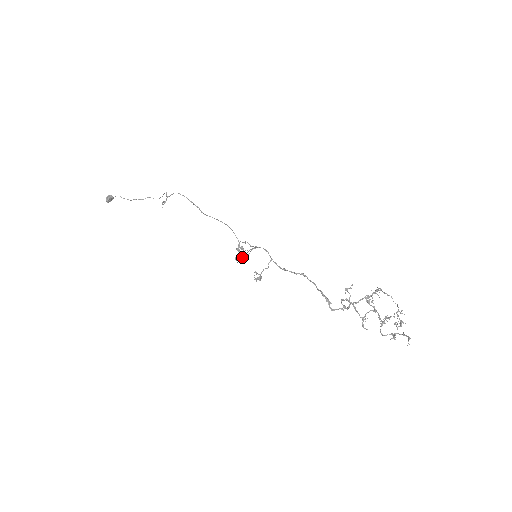
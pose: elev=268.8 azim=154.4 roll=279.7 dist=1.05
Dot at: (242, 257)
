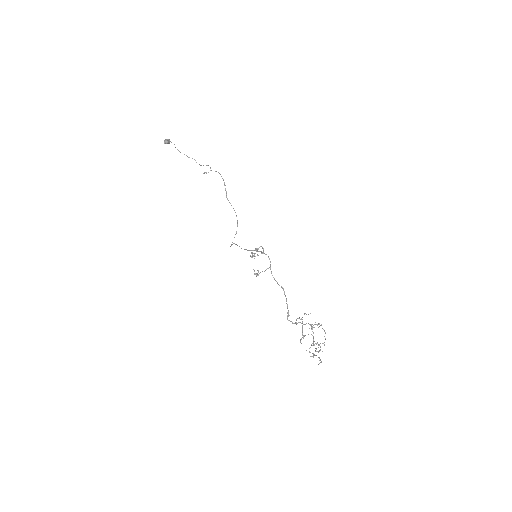
Dot at: occluded
